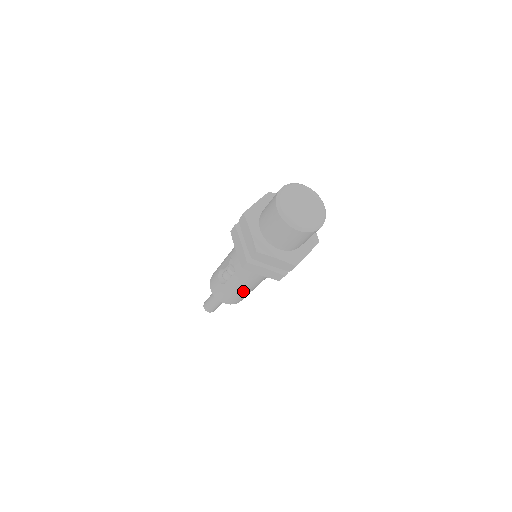
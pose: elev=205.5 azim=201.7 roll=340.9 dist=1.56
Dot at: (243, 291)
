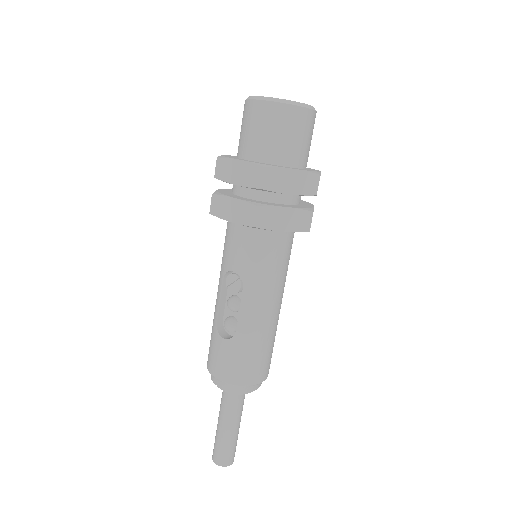
Dot at: (266, 325)
